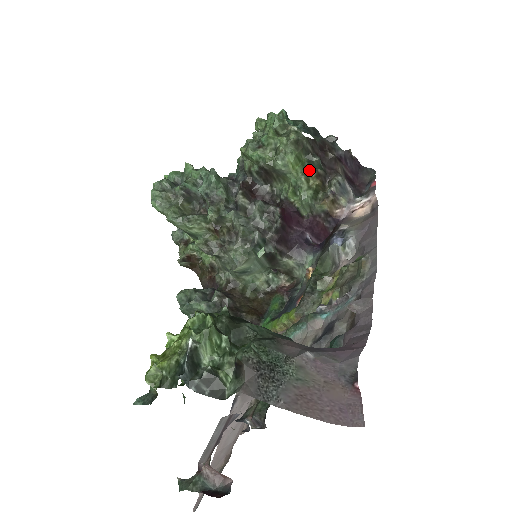
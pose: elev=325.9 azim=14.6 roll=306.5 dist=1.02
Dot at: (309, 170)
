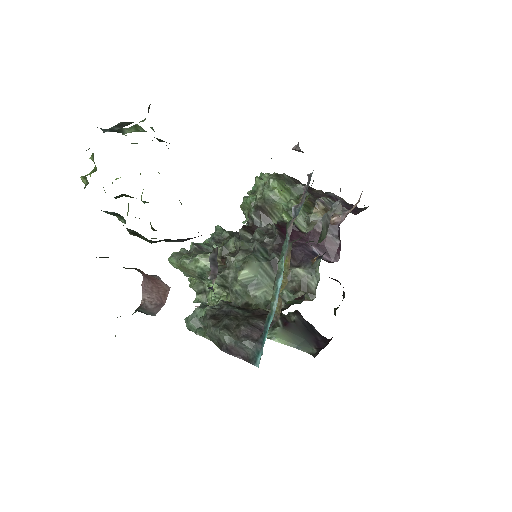
Dot at: (297, 197)
